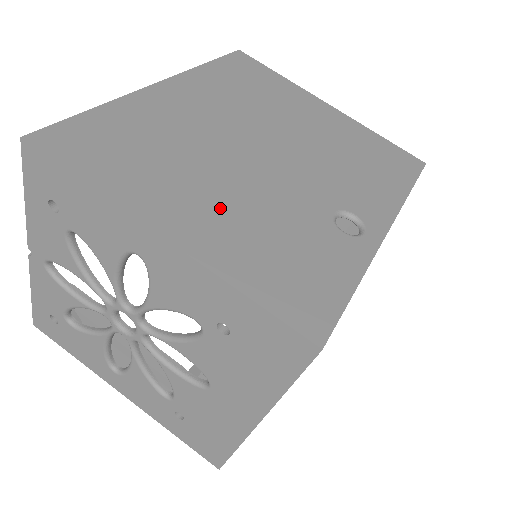
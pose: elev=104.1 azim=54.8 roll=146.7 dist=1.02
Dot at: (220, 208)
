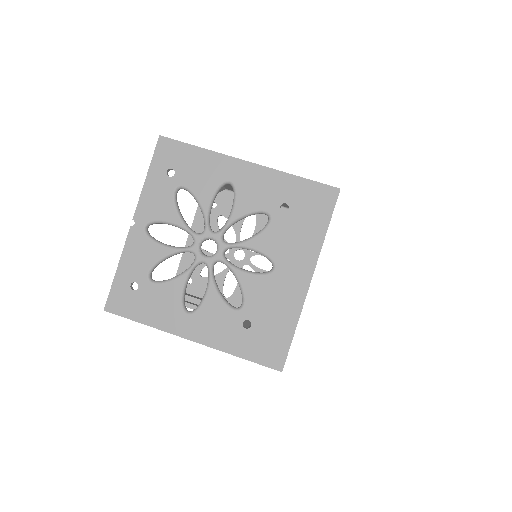
Dot at: occluded
